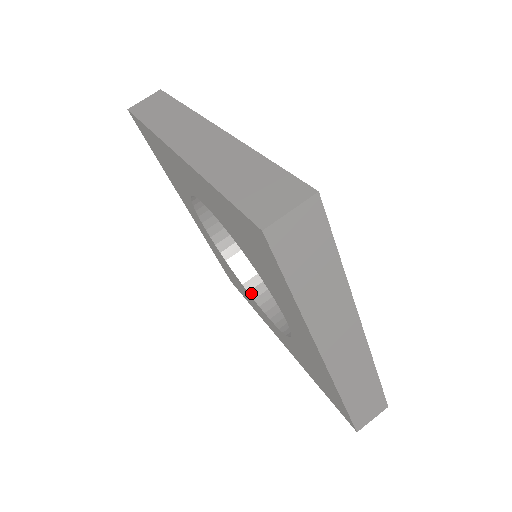
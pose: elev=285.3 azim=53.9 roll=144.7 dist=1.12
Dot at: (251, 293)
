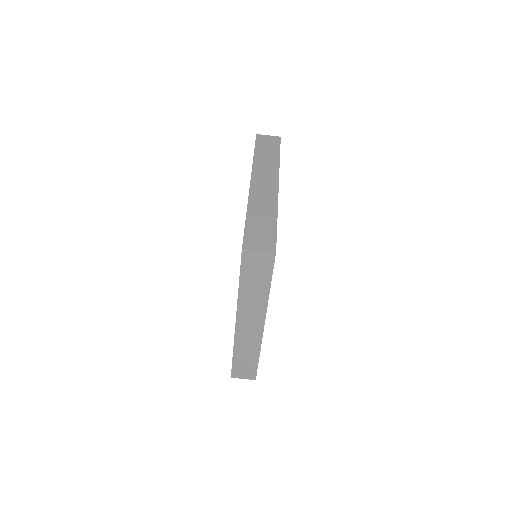
Dot at: occluded
